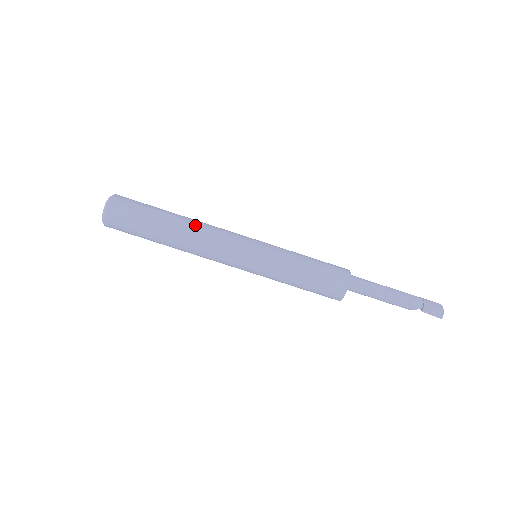
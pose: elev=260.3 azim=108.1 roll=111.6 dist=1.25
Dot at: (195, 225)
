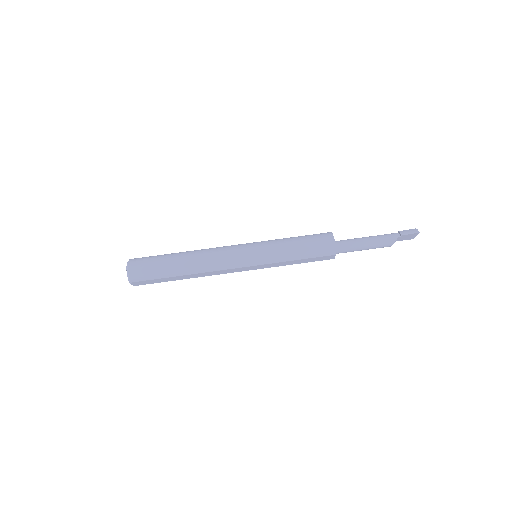
Dot at: occluded
